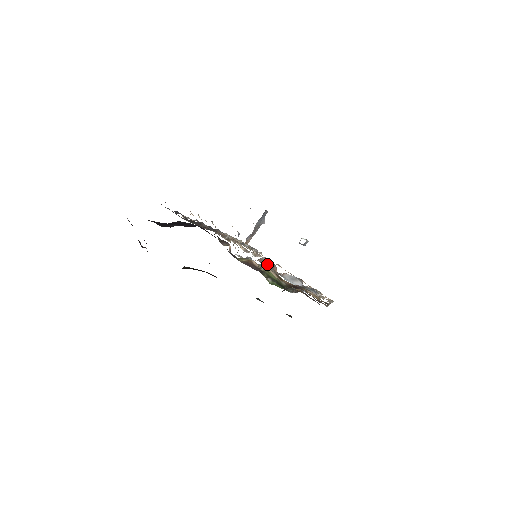
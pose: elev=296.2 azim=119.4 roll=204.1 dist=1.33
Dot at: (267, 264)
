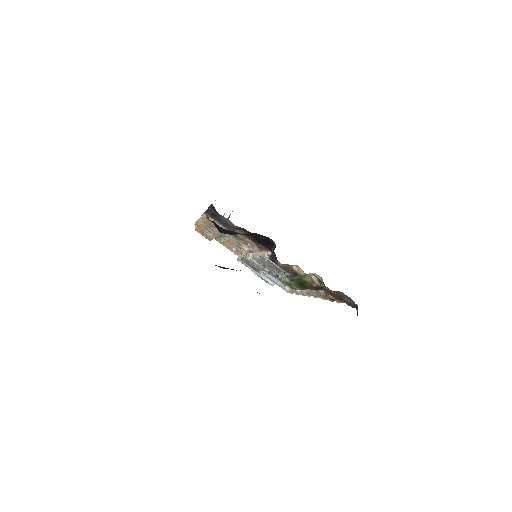
Dot at: occluded
